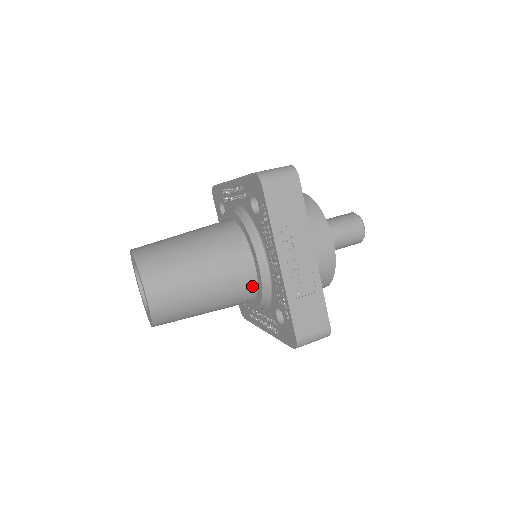
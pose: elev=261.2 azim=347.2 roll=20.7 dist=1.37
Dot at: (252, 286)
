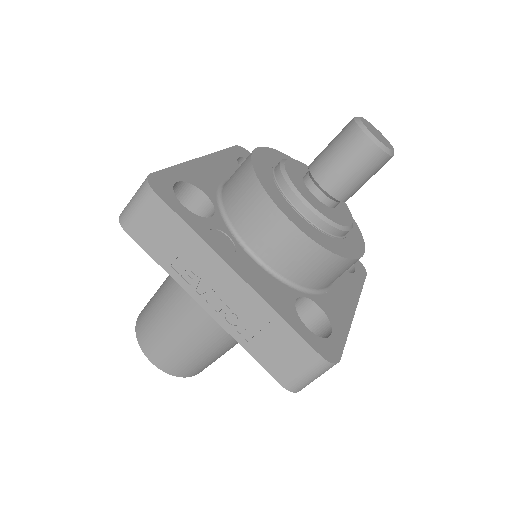
Dot at: occluded
